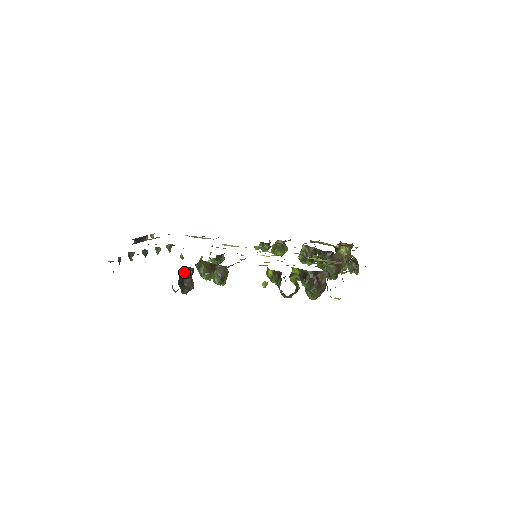
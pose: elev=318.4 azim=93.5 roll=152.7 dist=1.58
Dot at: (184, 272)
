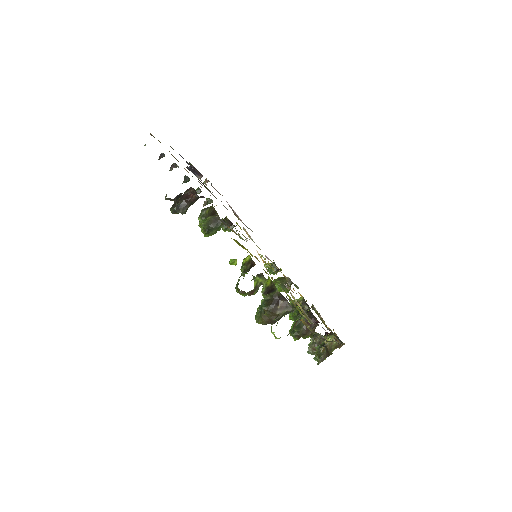
Dot at: (188, 189)
